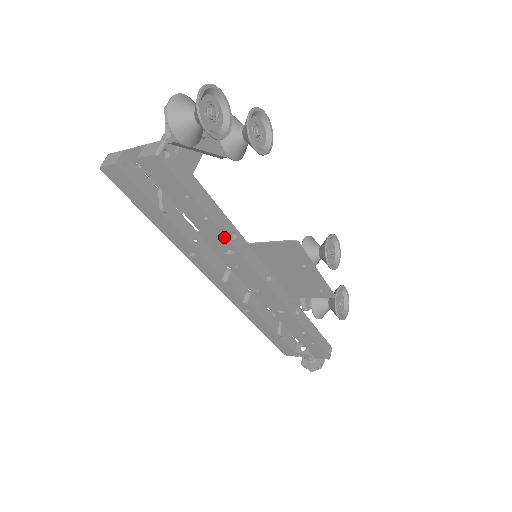
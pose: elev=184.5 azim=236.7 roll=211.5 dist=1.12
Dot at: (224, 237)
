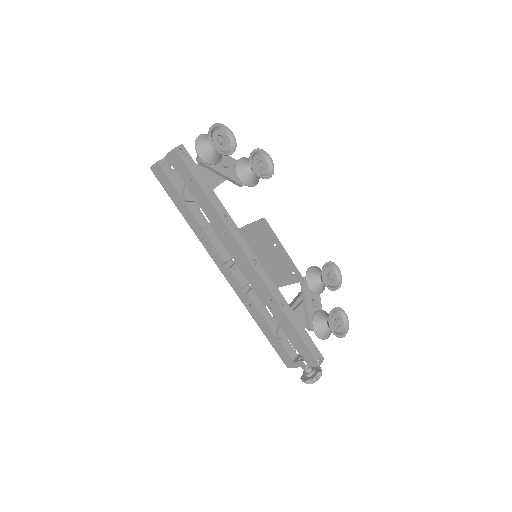
Dot at: (218, 216)
